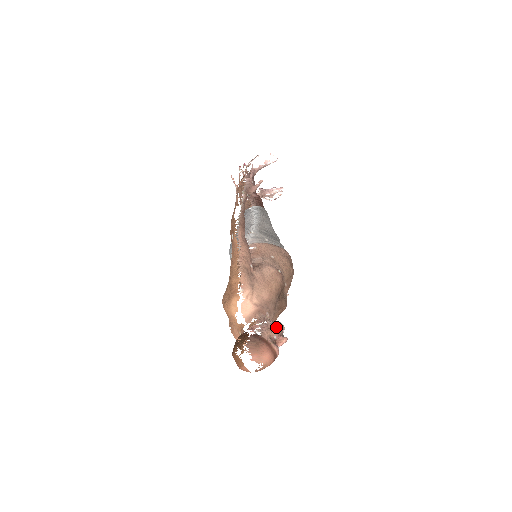
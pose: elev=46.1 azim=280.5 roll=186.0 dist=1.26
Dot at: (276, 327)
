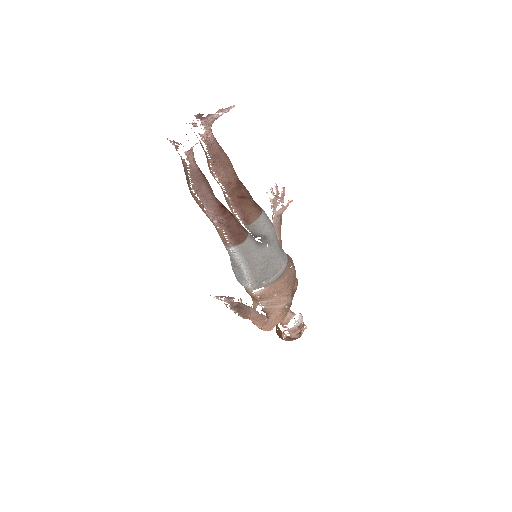
Dot at: (298, 328)
